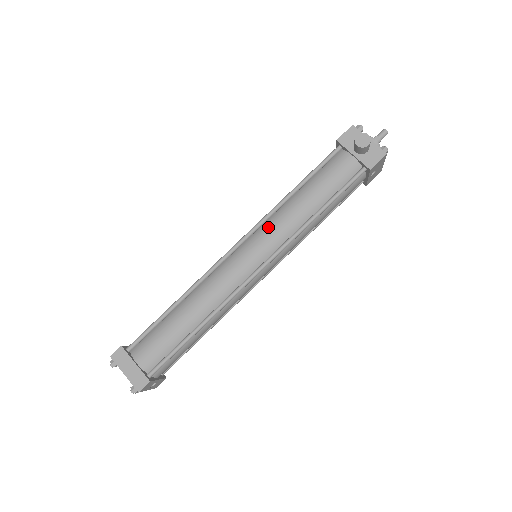
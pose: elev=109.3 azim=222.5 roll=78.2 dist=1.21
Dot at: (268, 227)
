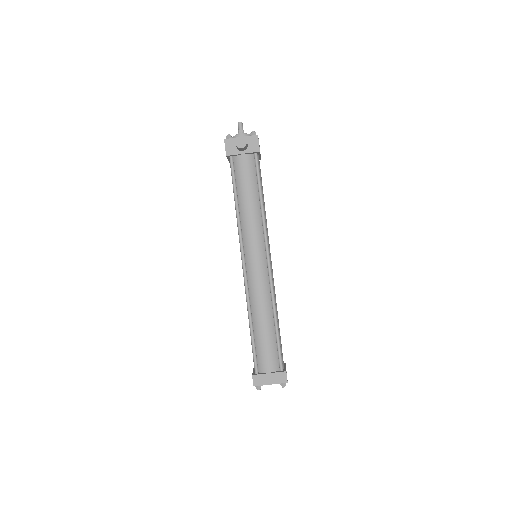
Dot at: (247, 236)
